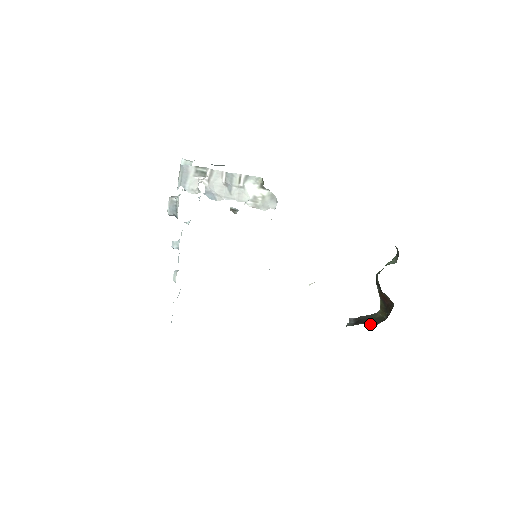
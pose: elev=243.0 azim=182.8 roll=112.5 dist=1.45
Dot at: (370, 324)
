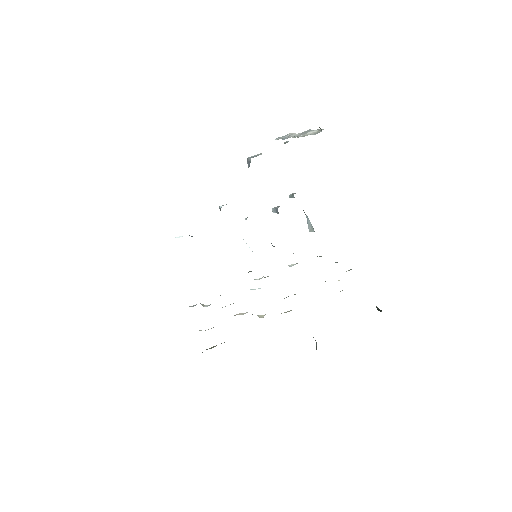
Dot at: occluded
